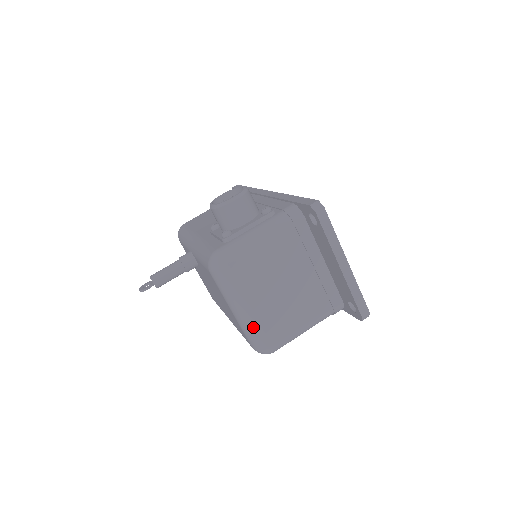
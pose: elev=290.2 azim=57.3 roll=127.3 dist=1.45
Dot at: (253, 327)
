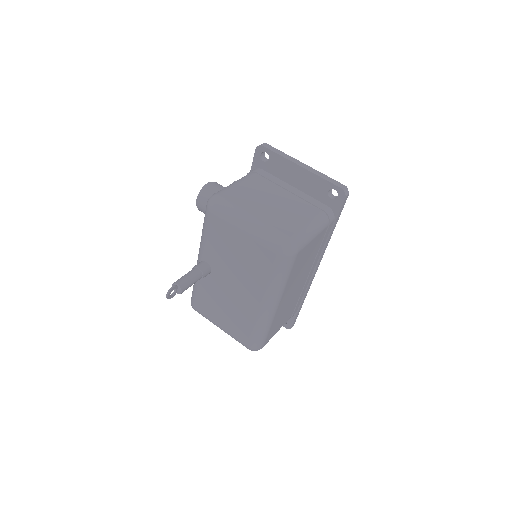
Dot at: (265, 229)
